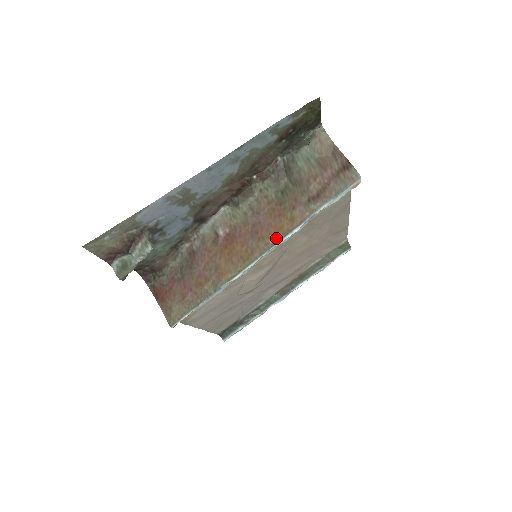
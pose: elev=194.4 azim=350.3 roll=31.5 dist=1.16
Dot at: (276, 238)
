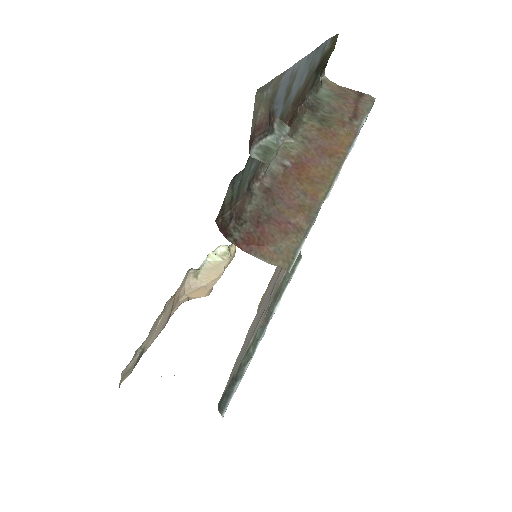
Dot at: (343, 151)
